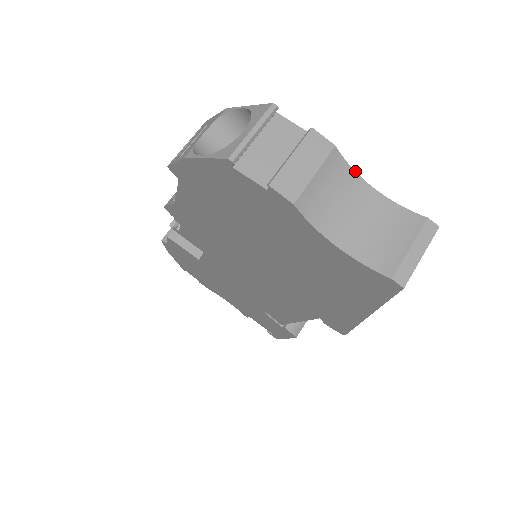
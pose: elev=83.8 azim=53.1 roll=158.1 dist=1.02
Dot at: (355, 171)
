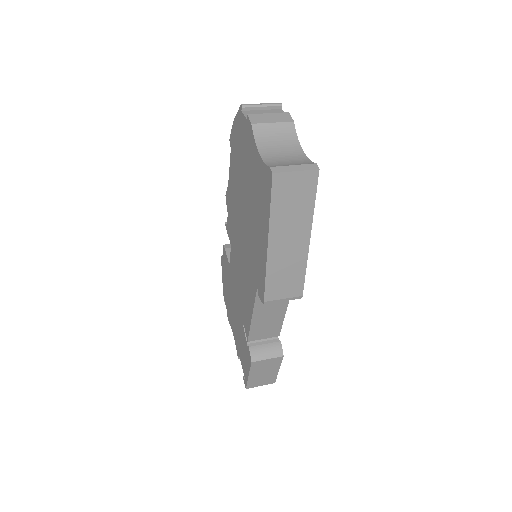
Dot at: occluded
